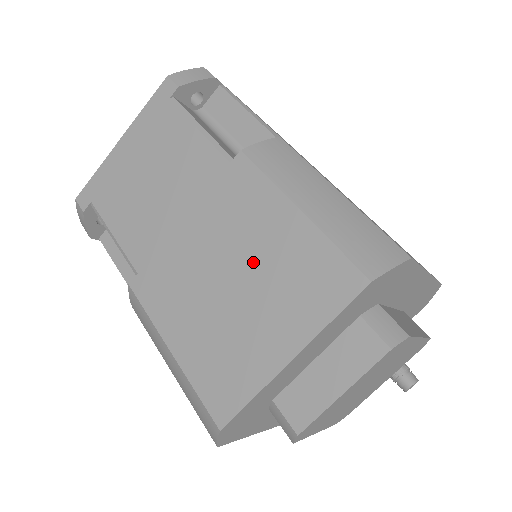
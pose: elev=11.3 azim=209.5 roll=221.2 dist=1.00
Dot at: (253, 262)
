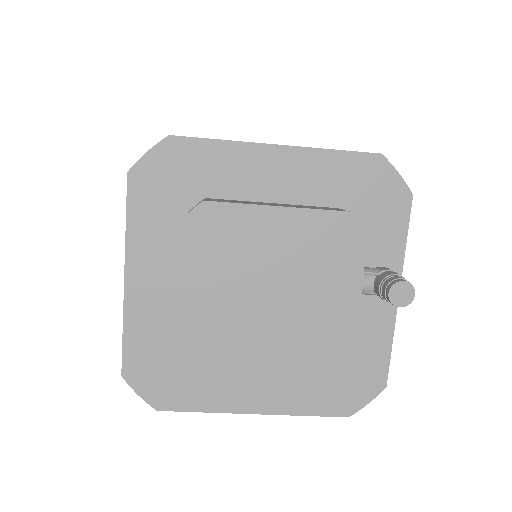
Dot at: occluded
